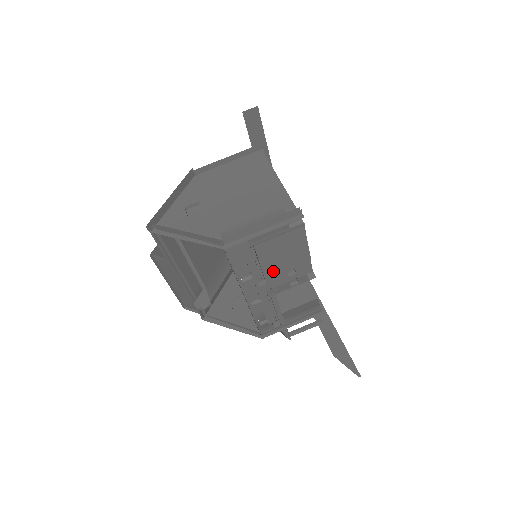
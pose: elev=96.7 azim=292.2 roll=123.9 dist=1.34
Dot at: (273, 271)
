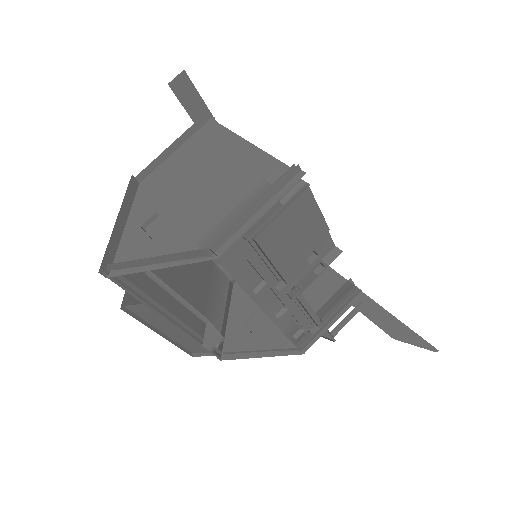
Dot at: (289, 264)
